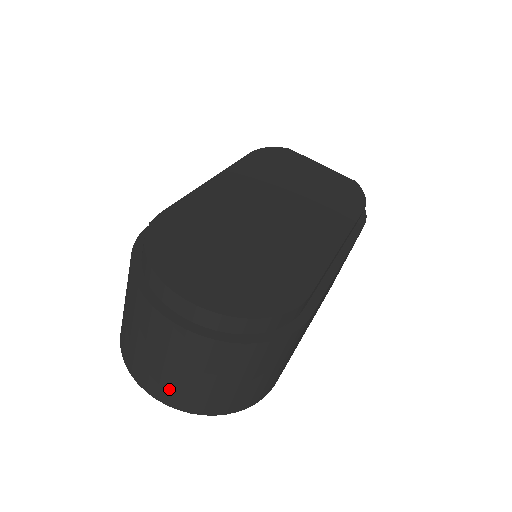
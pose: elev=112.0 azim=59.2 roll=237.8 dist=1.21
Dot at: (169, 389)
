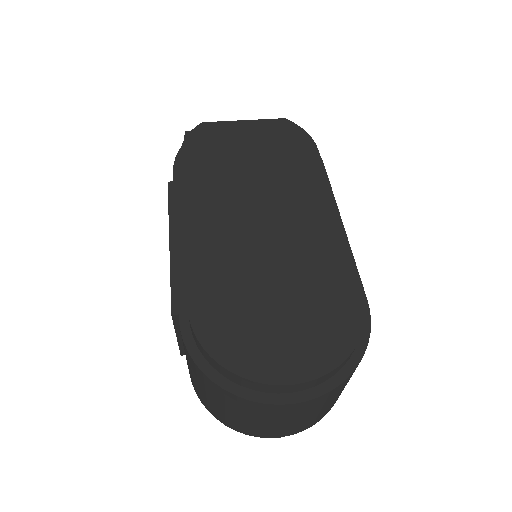
Dot at: (293, 429)
